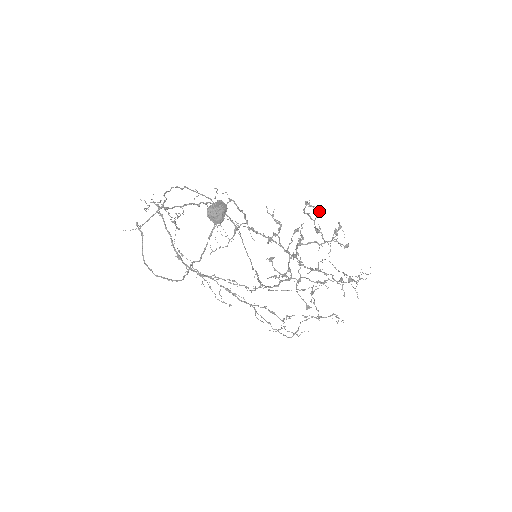
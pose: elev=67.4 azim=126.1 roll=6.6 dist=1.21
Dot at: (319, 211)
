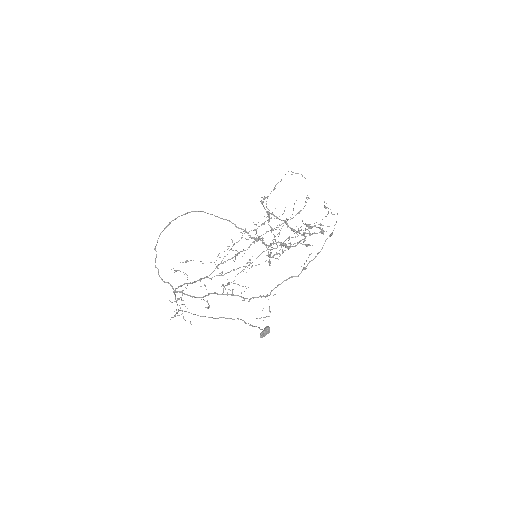
Dot at: occluded
